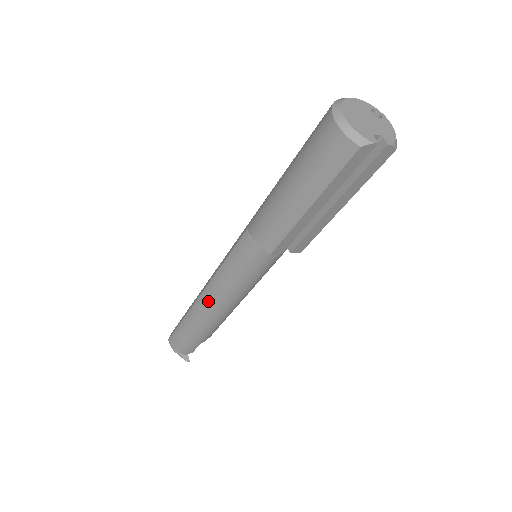
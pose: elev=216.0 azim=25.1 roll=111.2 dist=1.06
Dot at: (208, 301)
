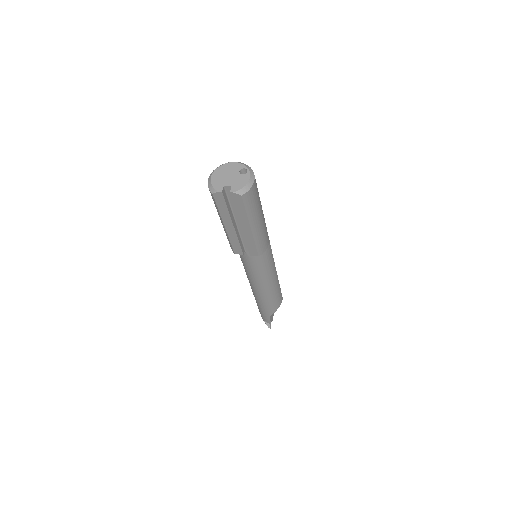
Dot at: occluded
